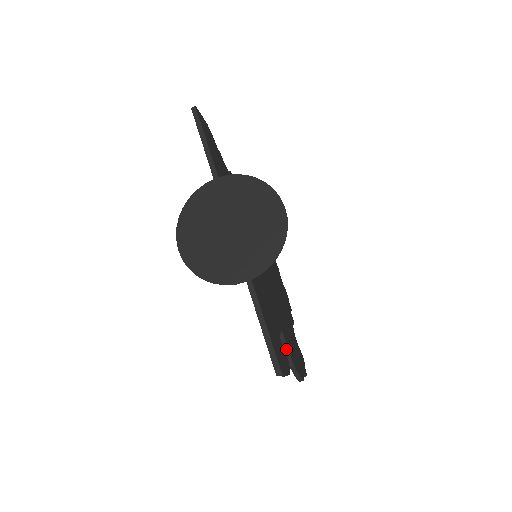
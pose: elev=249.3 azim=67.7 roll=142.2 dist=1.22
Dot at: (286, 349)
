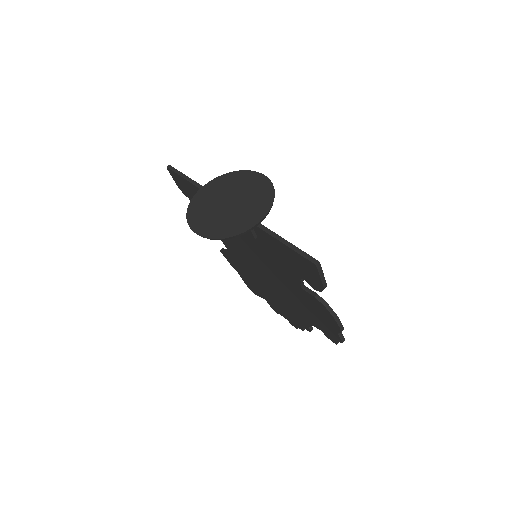
Dot at: (315, 294)
